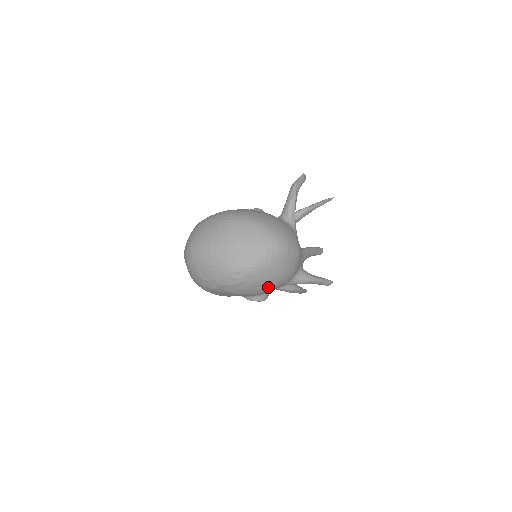
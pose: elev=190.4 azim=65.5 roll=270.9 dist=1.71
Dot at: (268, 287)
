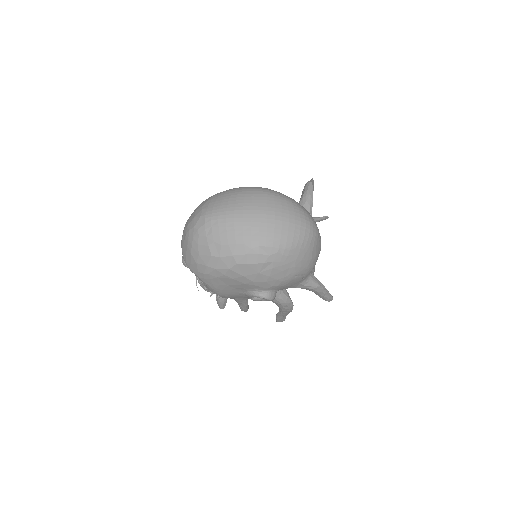
Dot at: (288, 278)
